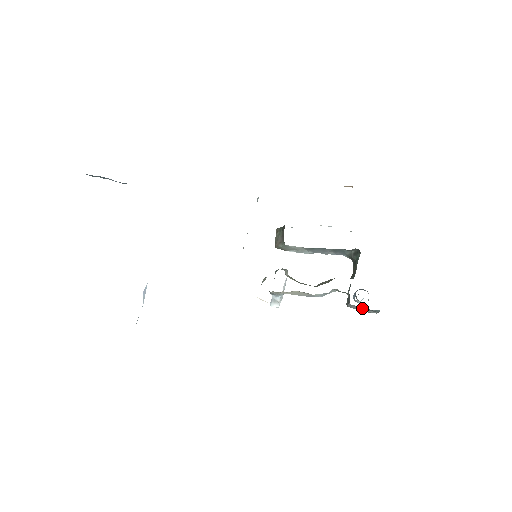
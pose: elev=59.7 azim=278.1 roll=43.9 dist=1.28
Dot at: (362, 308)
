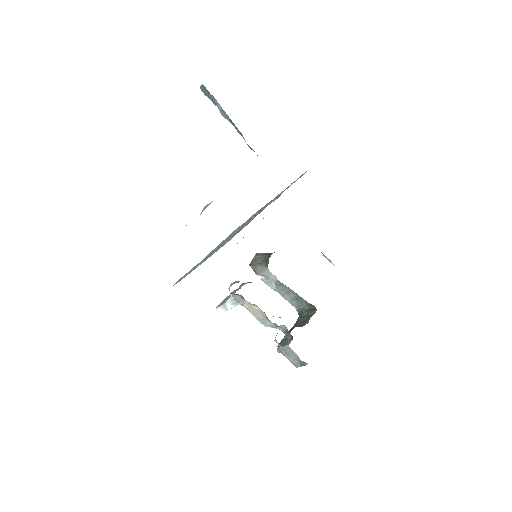
Dot at: (293, 355)
